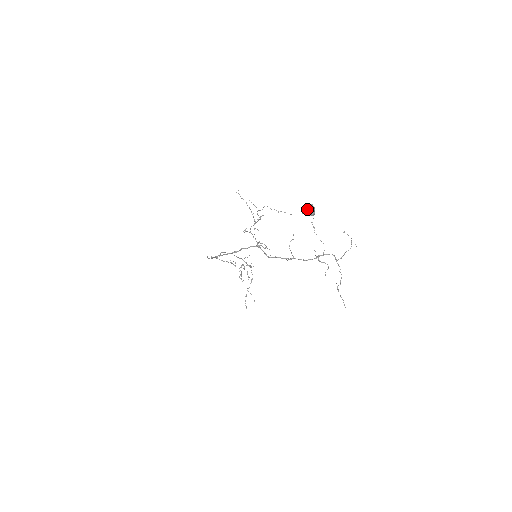
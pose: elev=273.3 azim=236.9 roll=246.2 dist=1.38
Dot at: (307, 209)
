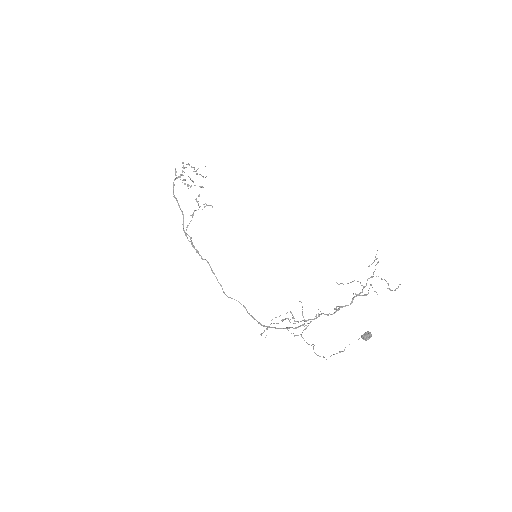
Dot at: (364, 339)
